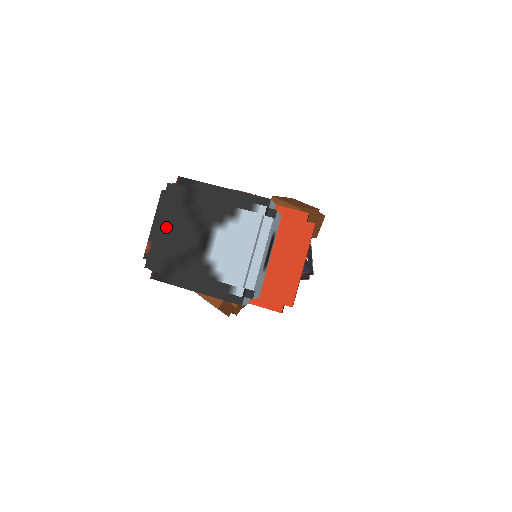
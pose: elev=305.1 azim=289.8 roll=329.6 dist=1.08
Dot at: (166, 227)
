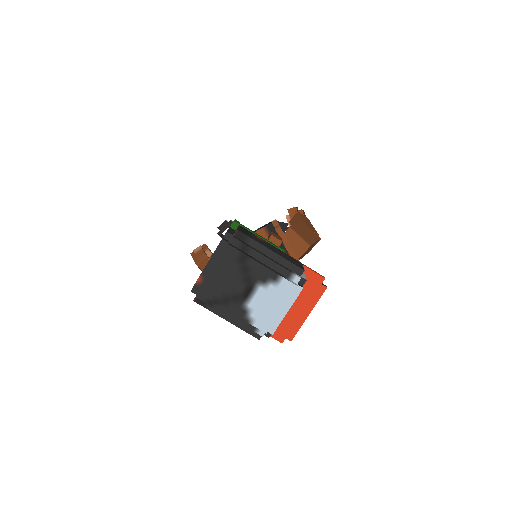
Dot at: (220, 272)
